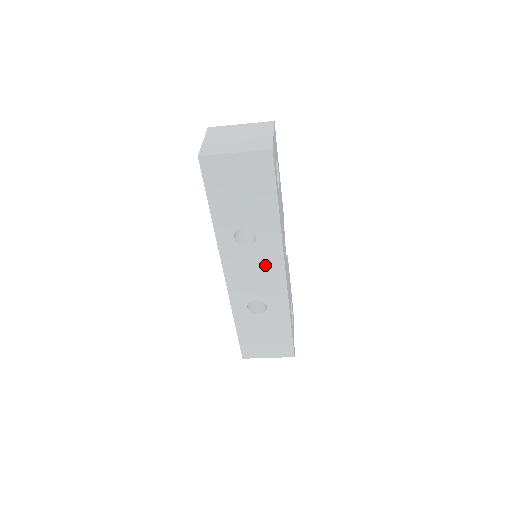
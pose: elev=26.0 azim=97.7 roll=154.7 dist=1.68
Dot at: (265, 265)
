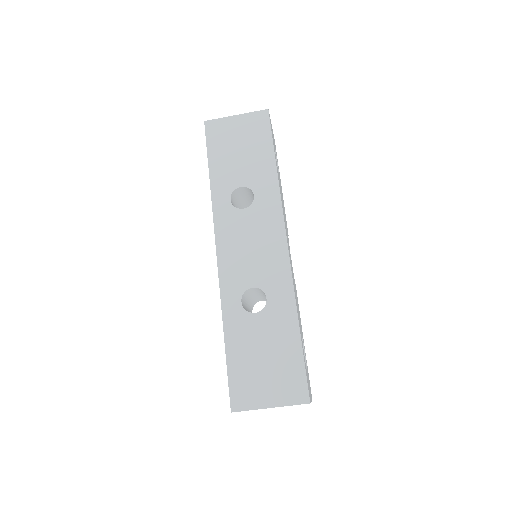
Dot at: (263, 233)
